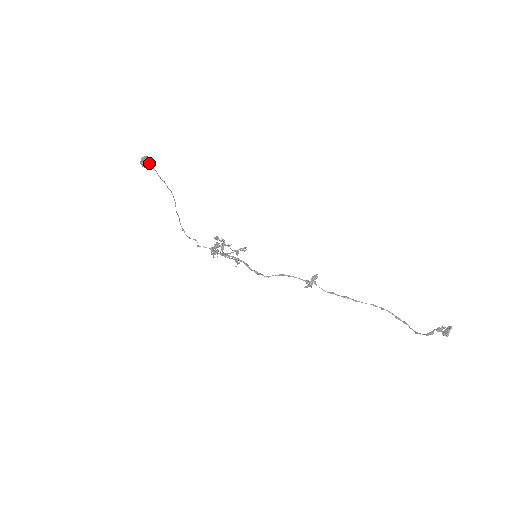
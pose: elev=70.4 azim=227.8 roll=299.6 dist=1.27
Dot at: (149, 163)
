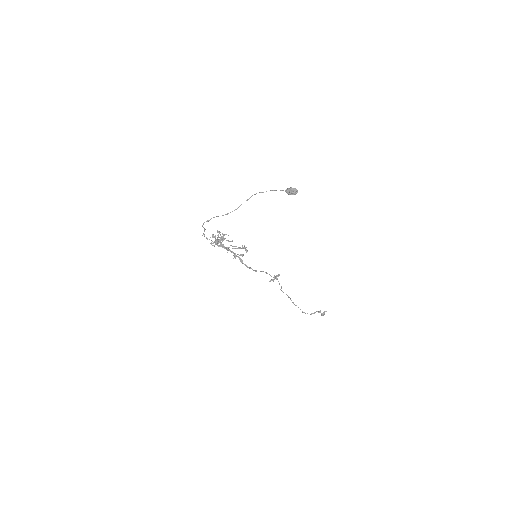
Dot at: occluded
